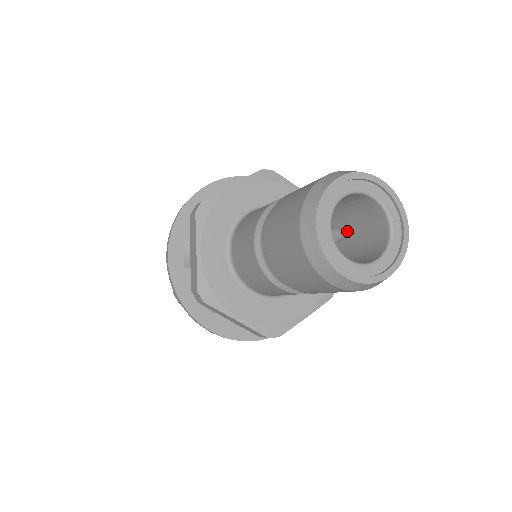
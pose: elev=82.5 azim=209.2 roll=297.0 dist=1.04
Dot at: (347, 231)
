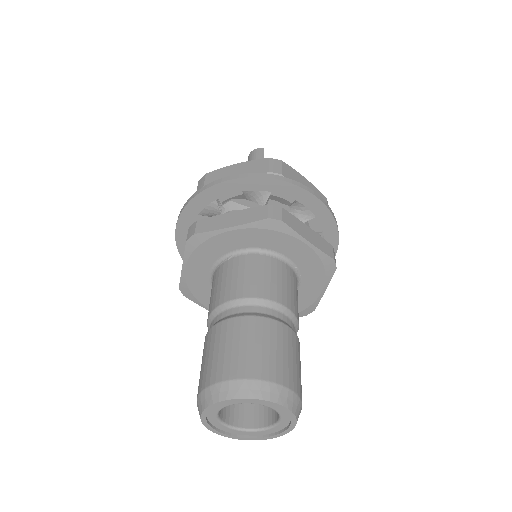
Dot at: occluded
